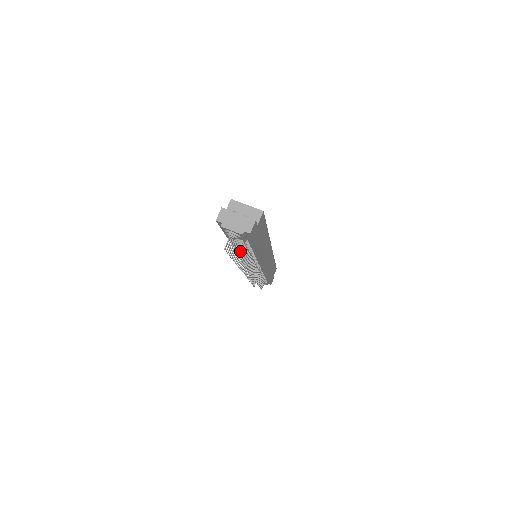
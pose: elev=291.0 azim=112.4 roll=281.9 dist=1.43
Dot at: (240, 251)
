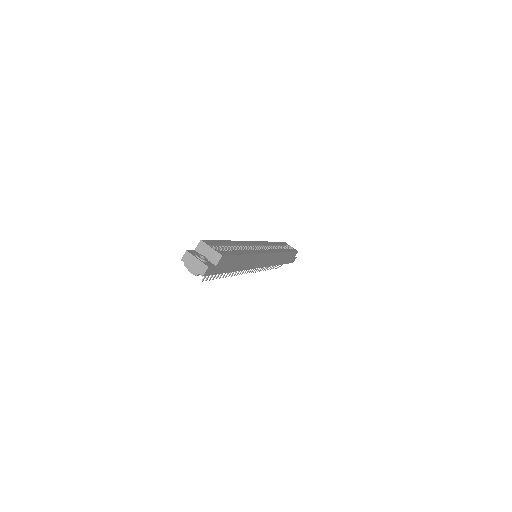
Dot at: (207, 277)
